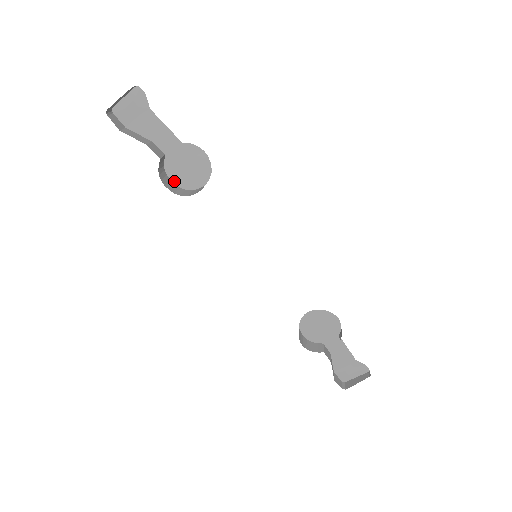
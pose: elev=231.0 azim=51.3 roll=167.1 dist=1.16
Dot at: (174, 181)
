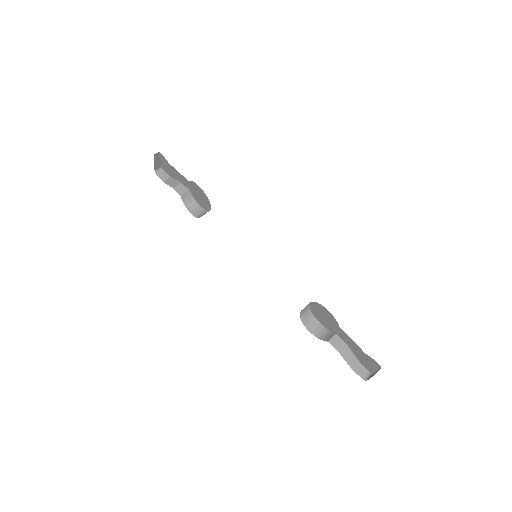
Dot at: (201, 206)
